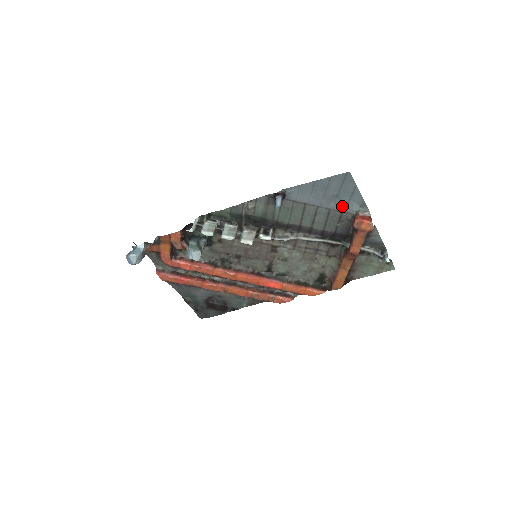
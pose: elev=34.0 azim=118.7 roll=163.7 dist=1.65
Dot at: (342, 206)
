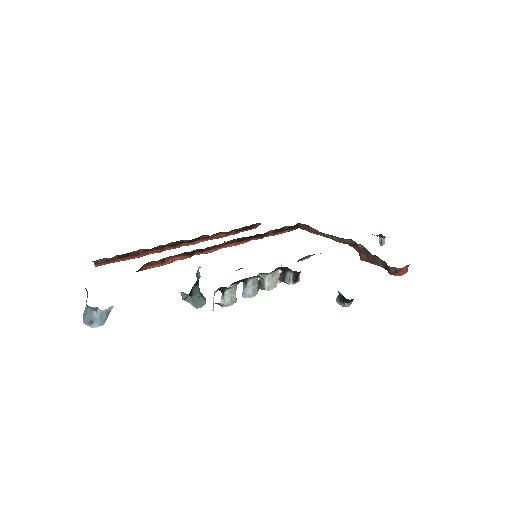
Dot at: occluded
